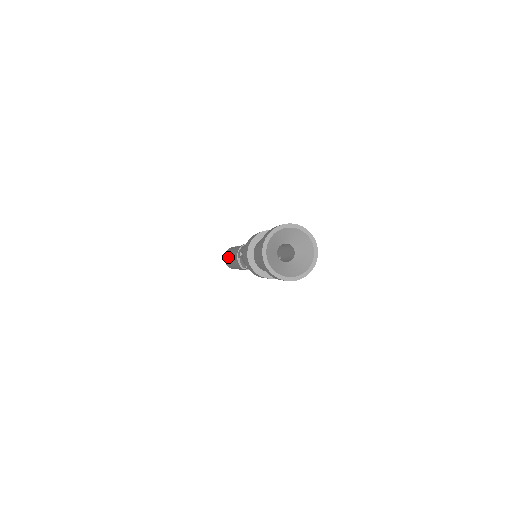
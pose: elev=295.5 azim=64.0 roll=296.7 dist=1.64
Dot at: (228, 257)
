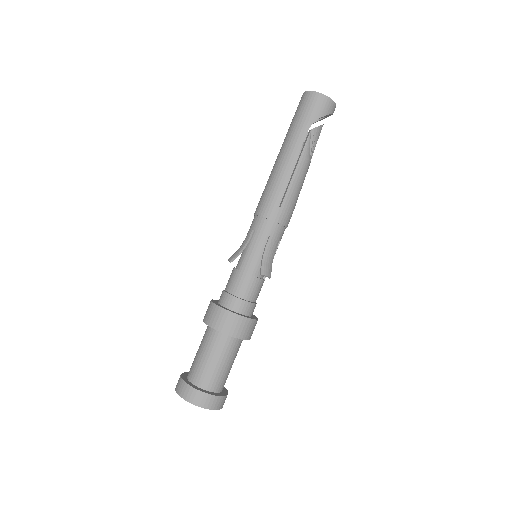
Dot at: (288, 138)
